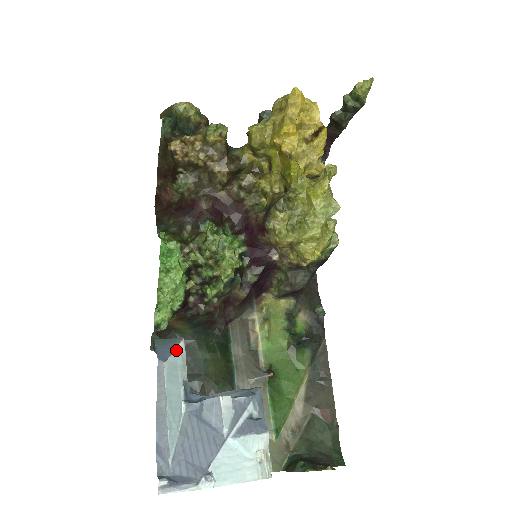
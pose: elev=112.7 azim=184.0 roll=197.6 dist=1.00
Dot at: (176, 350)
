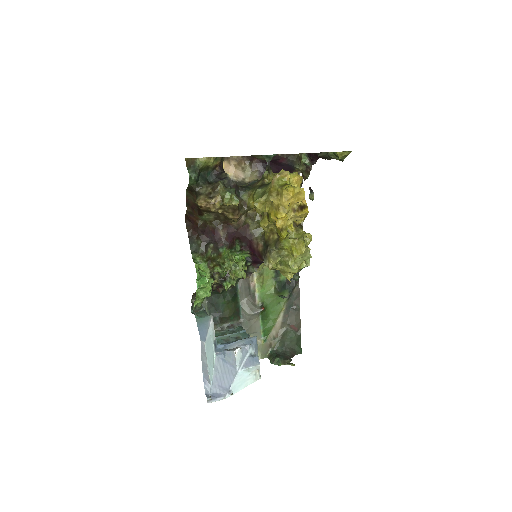
Dot at: (209, 328)
